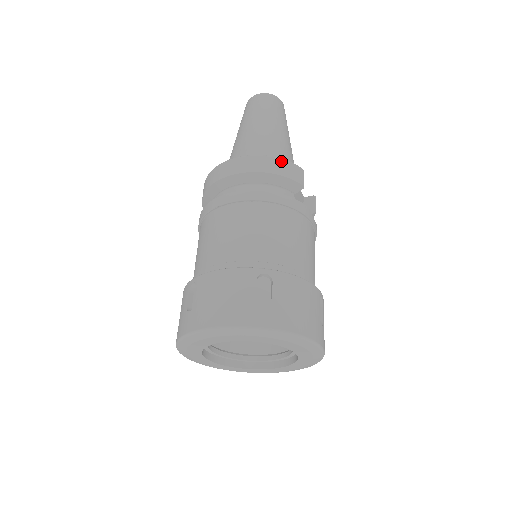
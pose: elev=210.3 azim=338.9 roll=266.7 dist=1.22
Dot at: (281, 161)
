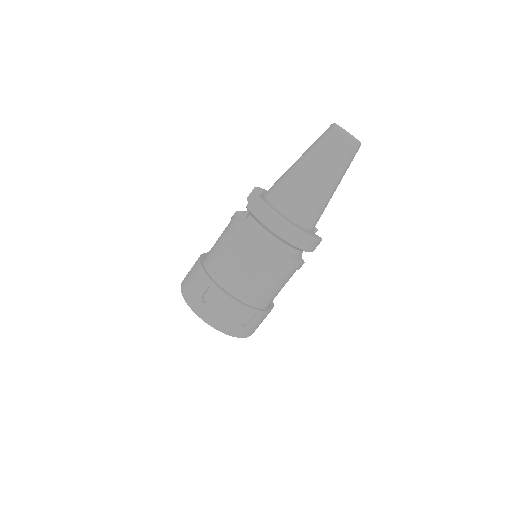
Dot at: (313, 241)
